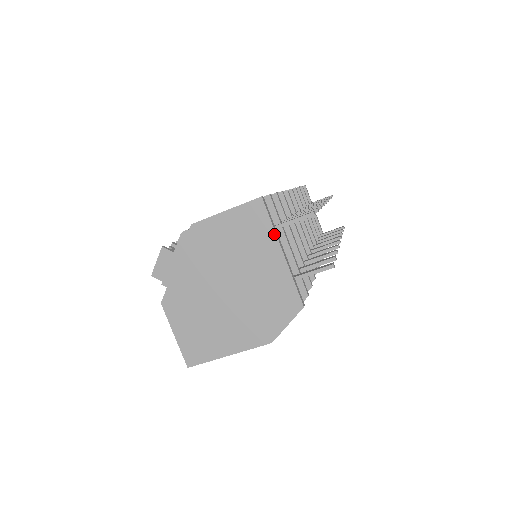
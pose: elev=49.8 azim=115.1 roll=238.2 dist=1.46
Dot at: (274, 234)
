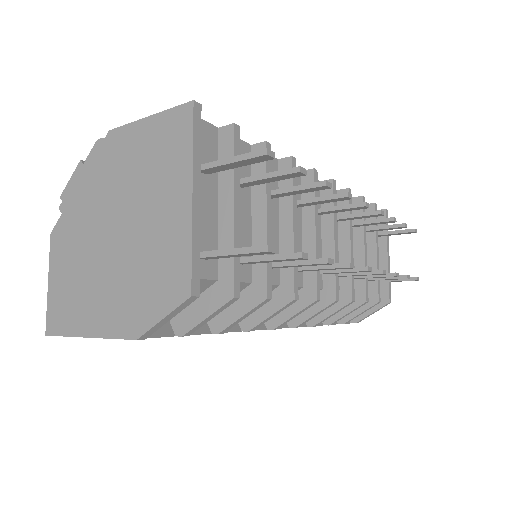
Dot at: (190, 163)
